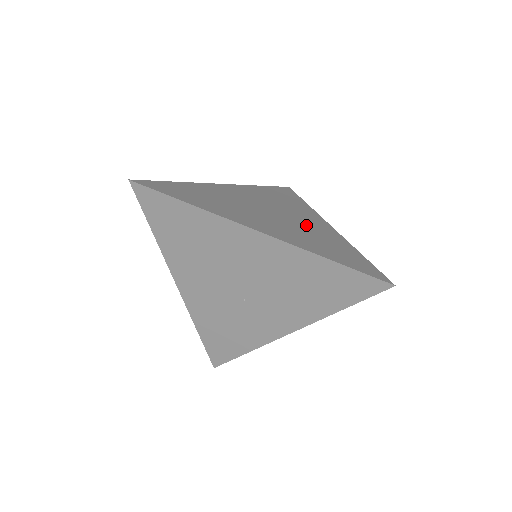
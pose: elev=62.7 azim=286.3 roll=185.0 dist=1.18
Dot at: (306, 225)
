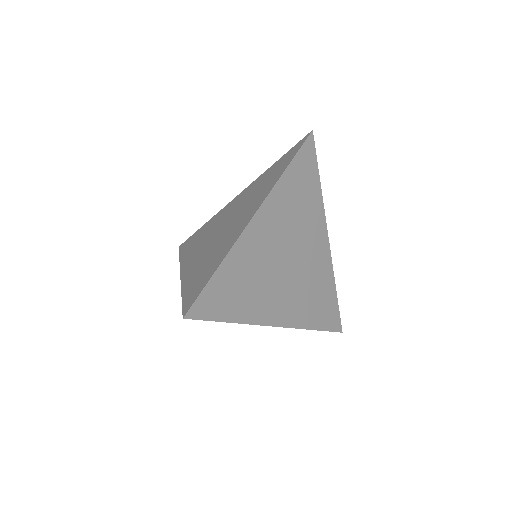
Dot at: (311, 264)
